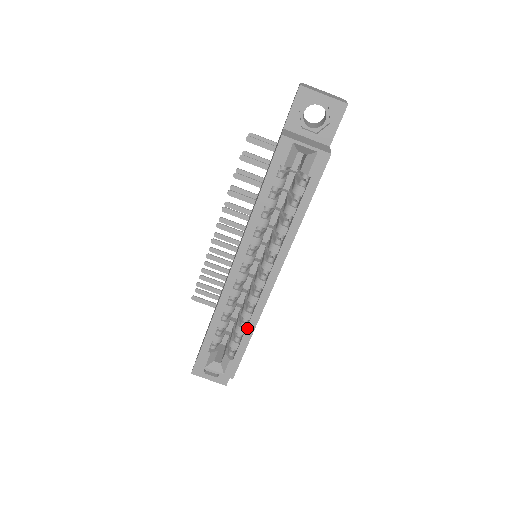
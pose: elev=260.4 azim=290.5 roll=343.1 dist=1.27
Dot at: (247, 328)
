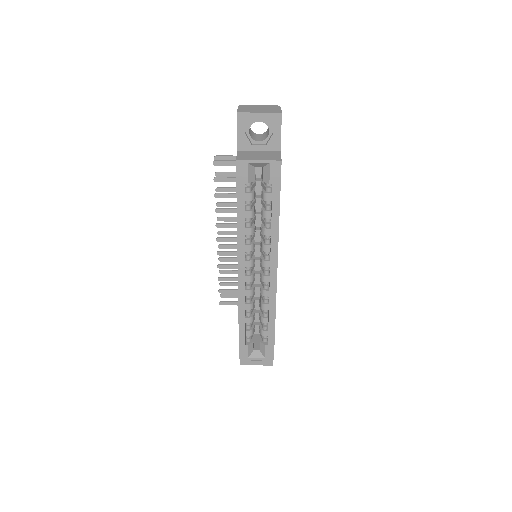
Dot at: (269, 317)
